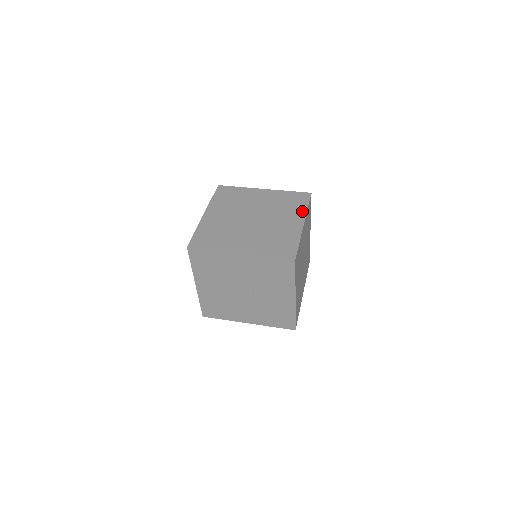
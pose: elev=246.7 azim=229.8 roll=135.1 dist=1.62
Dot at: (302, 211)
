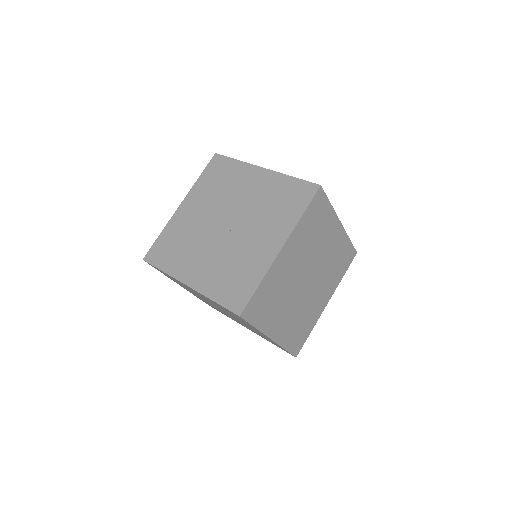
Dot at: occluded
